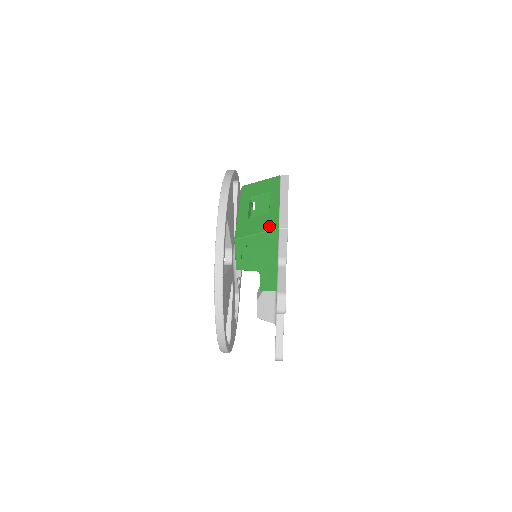
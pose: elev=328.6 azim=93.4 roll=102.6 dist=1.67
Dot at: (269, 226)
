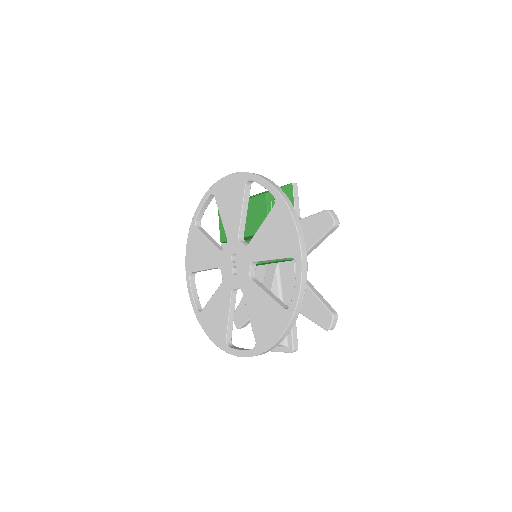
Dot at: occluded
